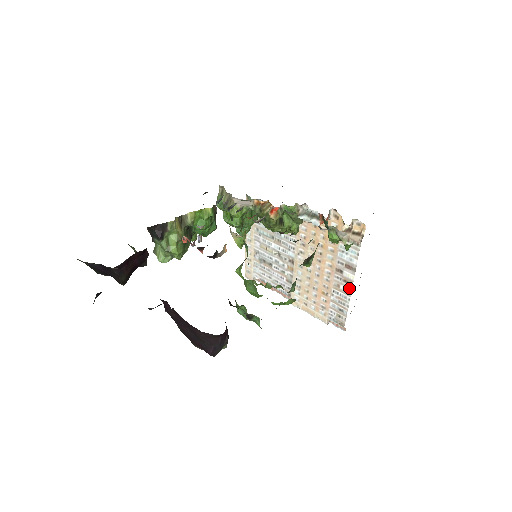
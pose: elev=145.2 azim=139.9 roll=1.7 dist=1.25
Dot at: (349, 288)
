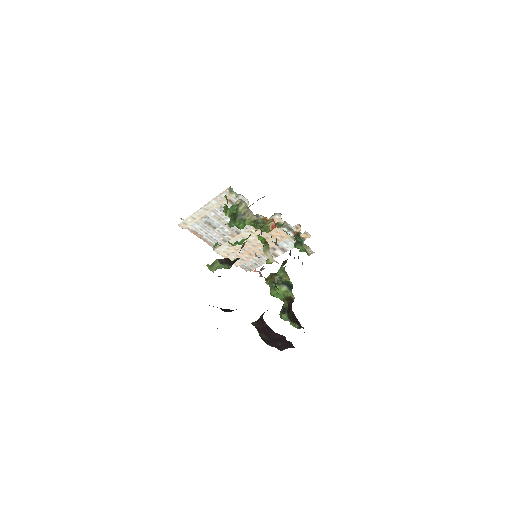
Dot at: (273, 257)
